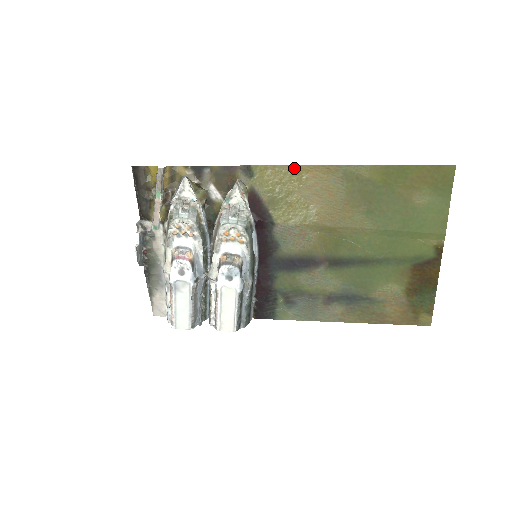
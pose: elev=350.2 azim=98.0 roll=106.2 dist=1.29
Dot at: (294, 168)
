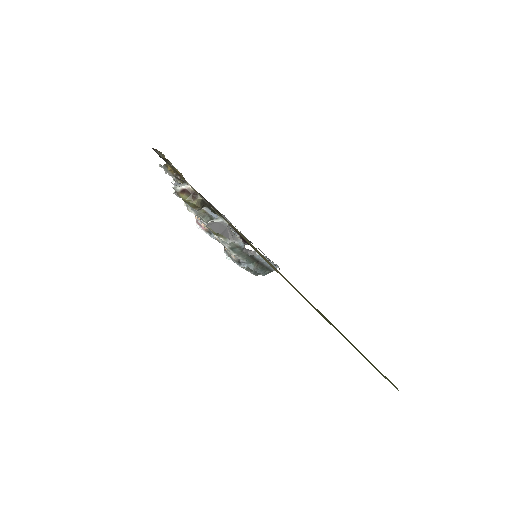
Dot at: occluded
